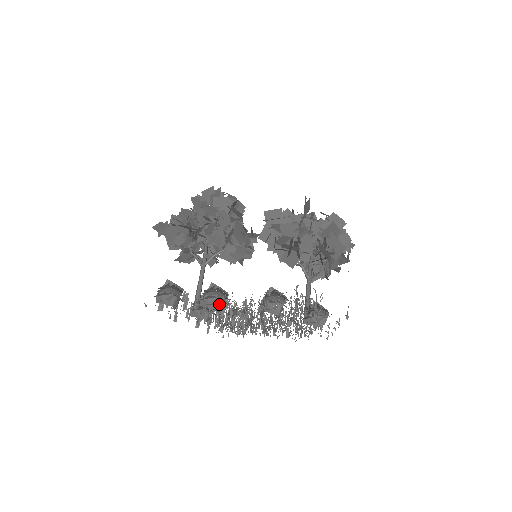
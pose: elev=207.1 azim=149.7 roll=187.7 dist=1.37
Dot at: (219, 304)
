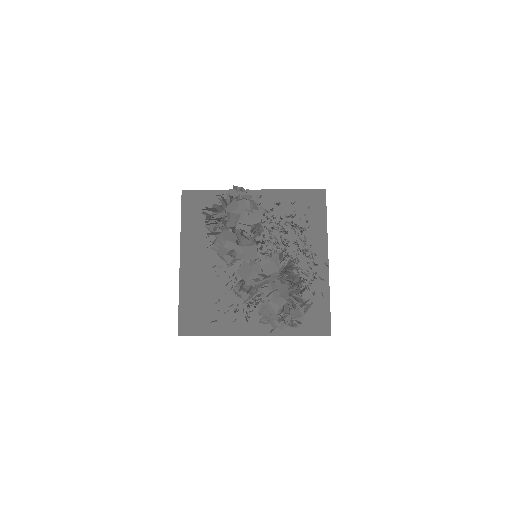
Dot at: occluded
